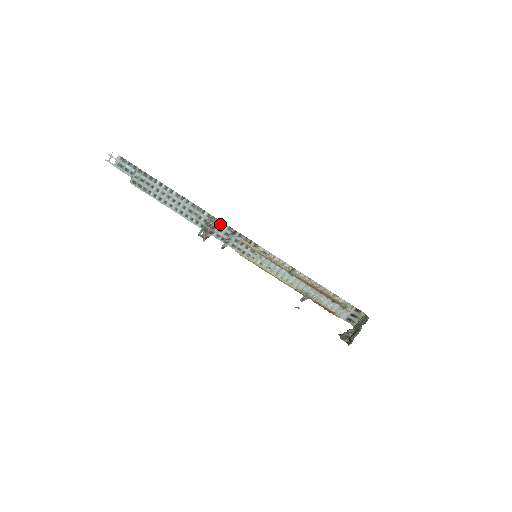
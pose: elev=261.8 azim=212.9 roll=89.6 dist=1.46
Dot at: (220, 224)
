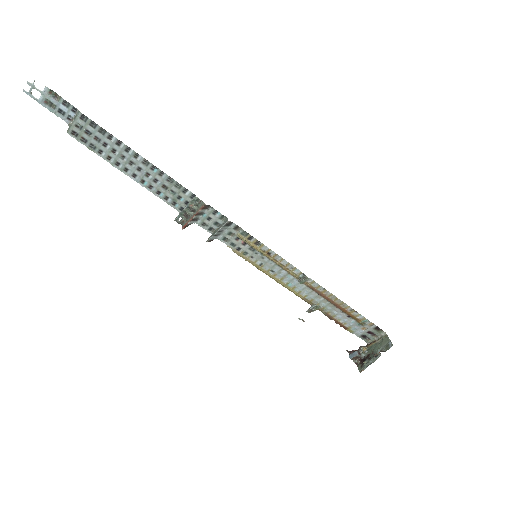
Dot at: (209, 210)
